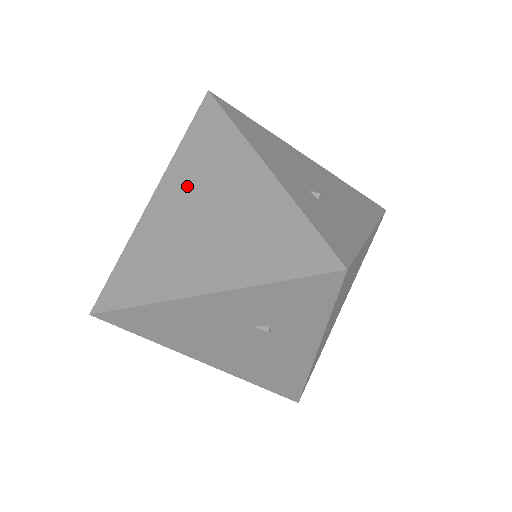
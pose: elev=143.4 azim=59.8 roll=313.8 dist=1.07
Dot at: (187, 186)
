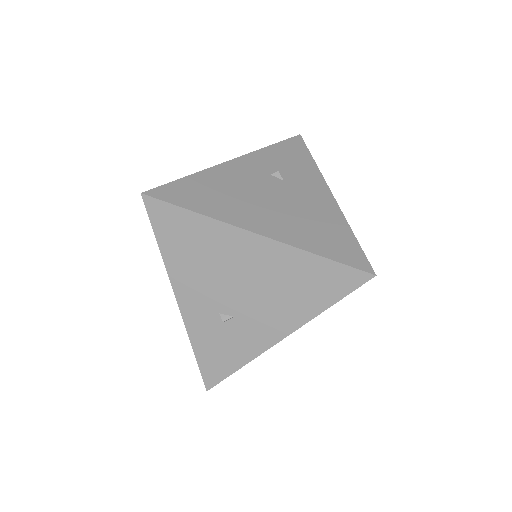
Dot at: occluded
